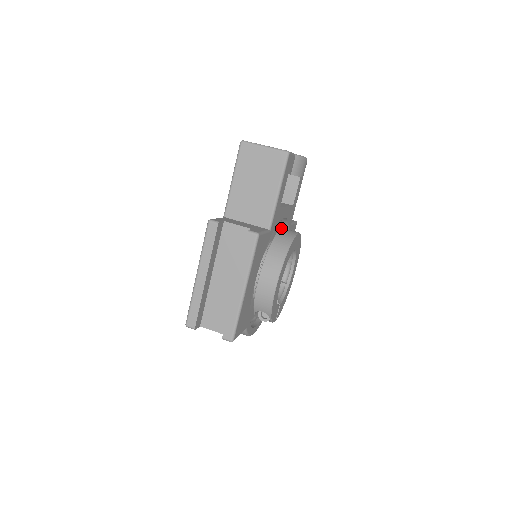
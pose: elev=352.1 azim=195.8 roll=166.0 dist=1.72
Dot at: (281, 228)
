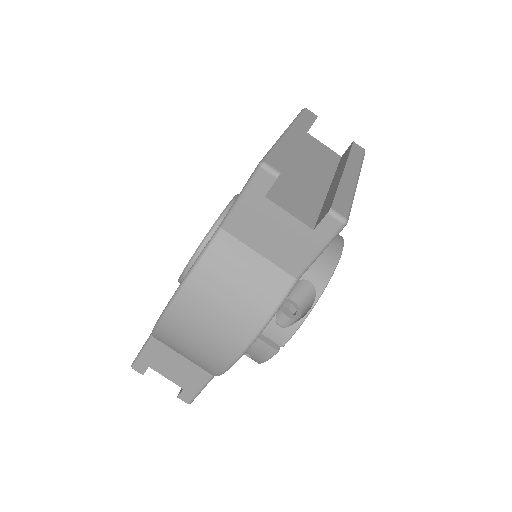
Dot at: occluded
